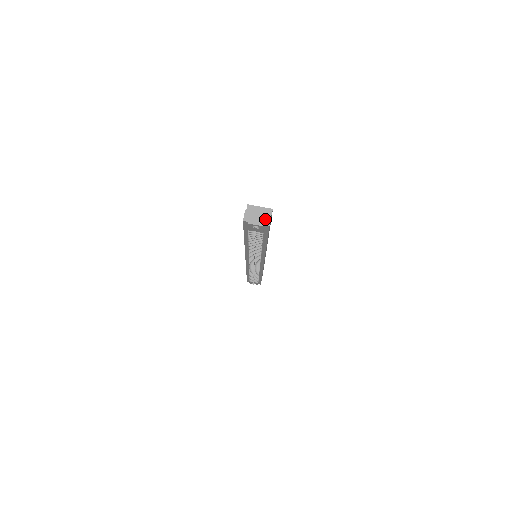
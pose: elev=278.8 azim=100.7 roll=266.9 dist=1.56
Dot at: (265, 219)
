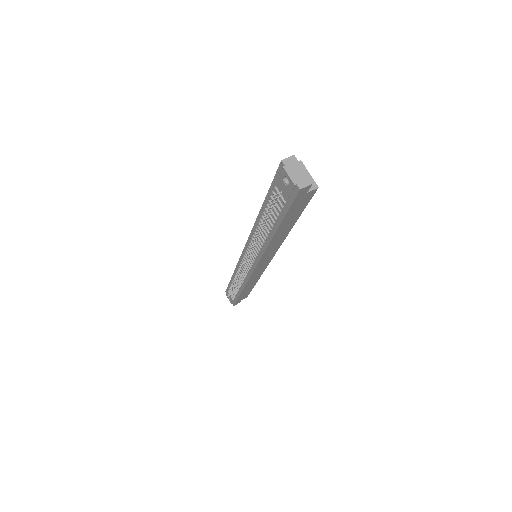
Dot at: (303, 180)
